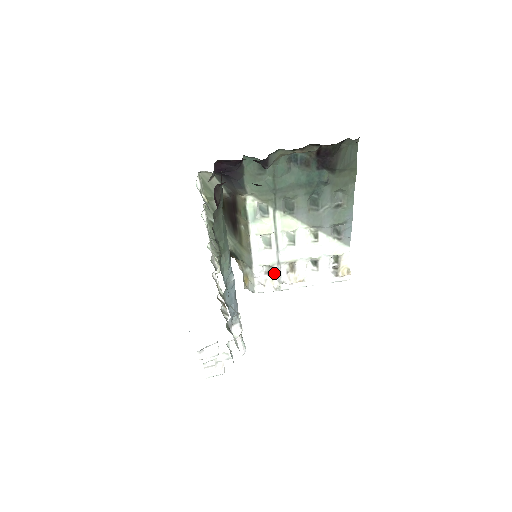
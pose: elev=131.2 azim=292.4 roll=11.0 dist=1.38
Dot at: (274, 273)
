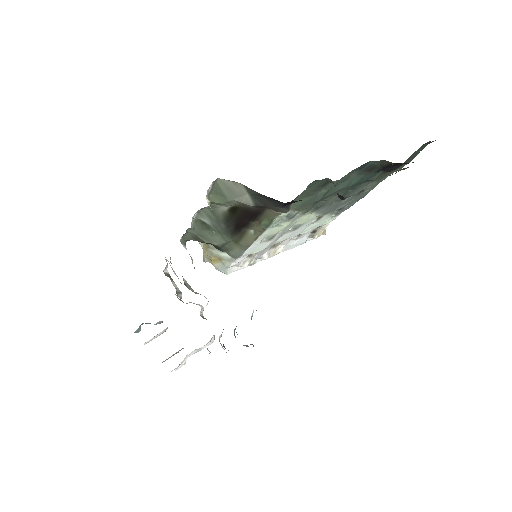
Dot at: (256, 254)
